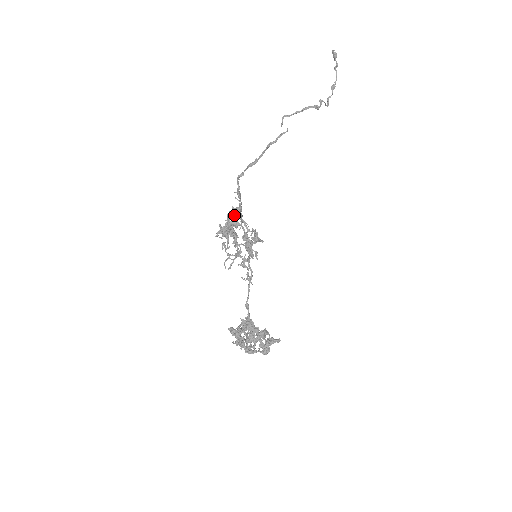
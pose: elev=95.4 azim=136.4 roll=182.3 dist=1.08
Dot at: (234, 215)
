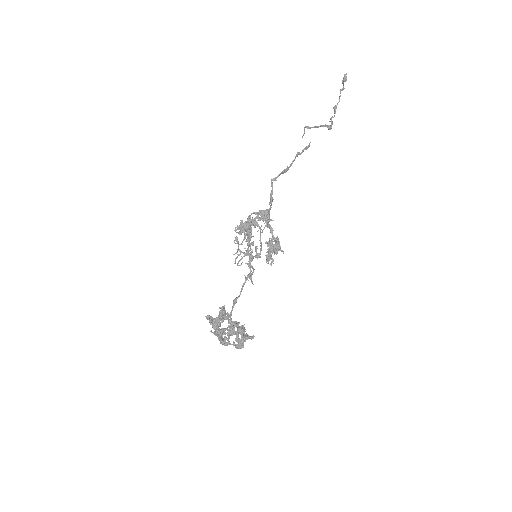
Dot at: (265, 219)
